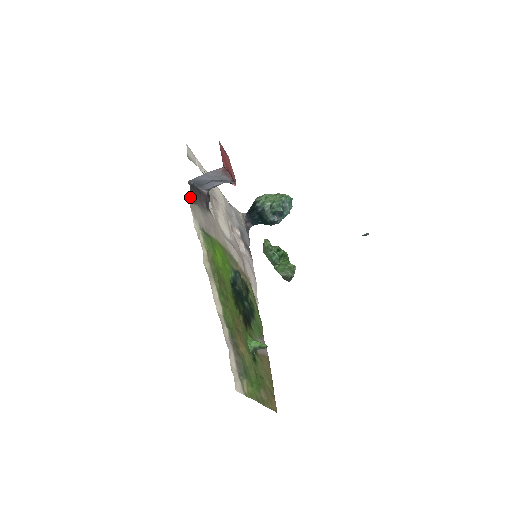
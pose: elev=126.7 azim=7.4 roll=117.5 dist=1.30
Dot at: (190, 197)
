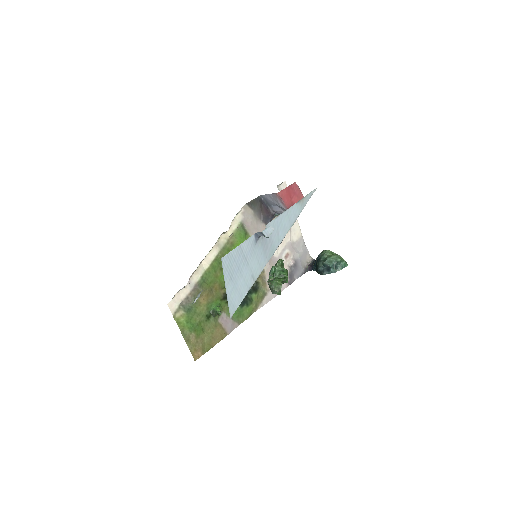
Dot at: (250, 202)
